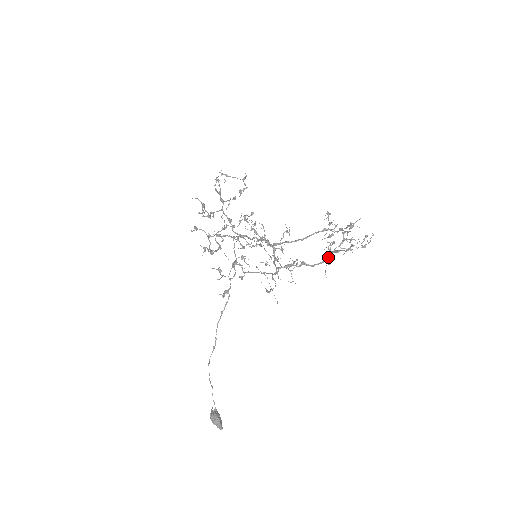
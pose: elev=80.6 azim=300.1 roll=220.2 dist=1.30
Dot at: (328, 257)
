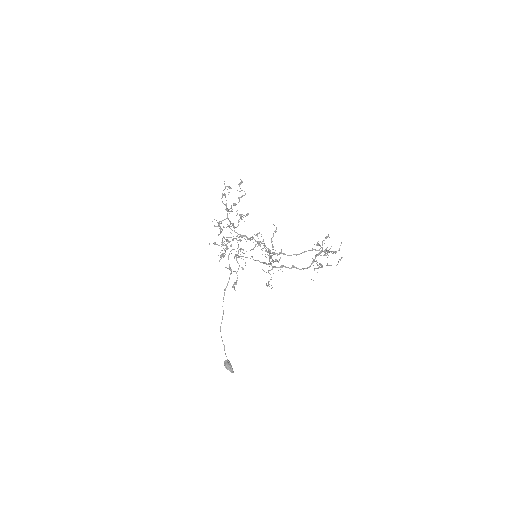
Dot at: occluded
